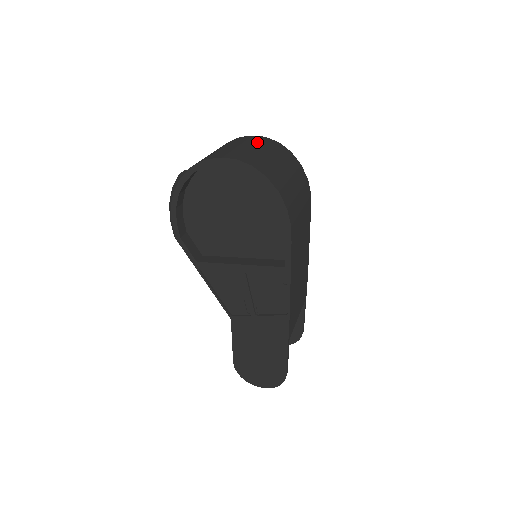
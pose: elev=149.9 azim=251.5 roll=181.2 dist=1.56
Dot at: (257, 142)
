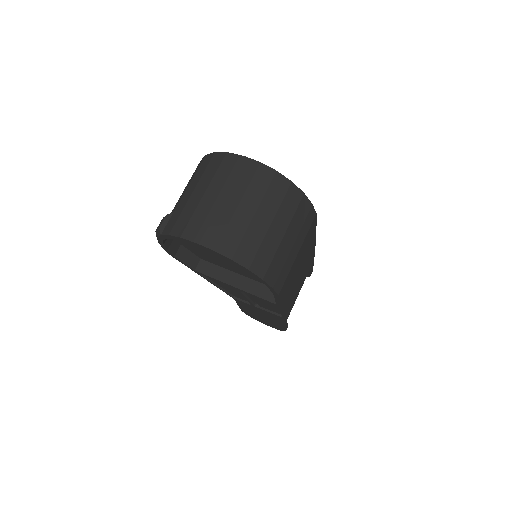
Dot at: (247, 186)
